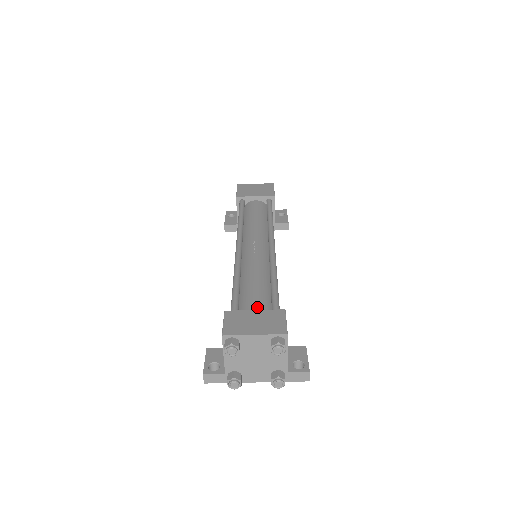
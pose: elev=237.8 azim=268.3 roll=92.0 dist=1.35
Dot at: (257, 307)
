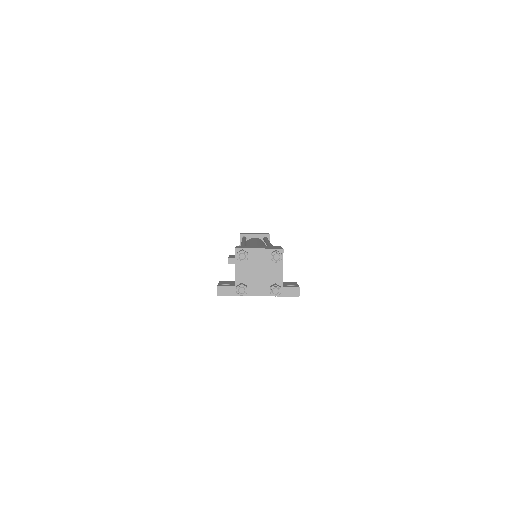
Dot at: occluded
